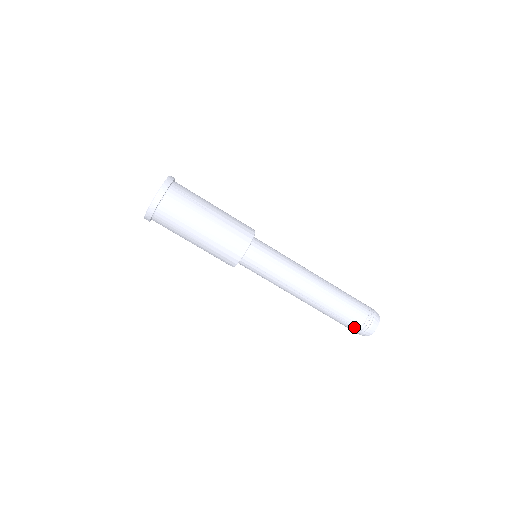
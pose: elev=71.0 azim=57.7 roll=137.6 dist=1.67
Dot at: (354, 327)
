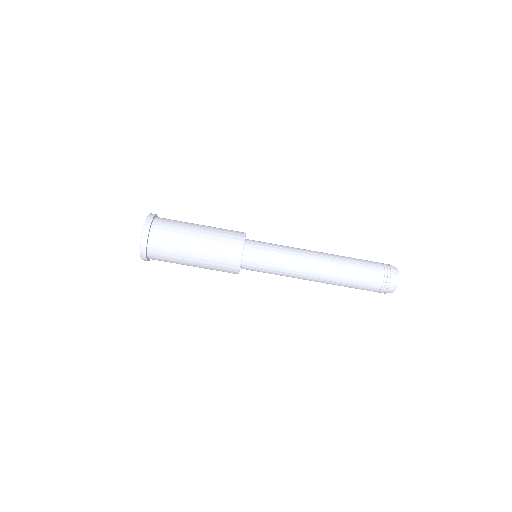
Dot at: (374, 290)
